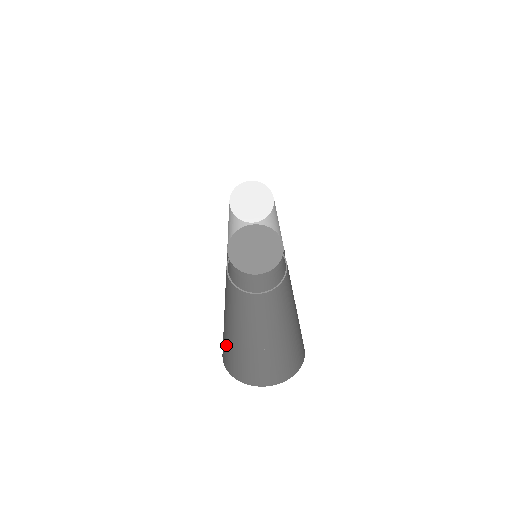
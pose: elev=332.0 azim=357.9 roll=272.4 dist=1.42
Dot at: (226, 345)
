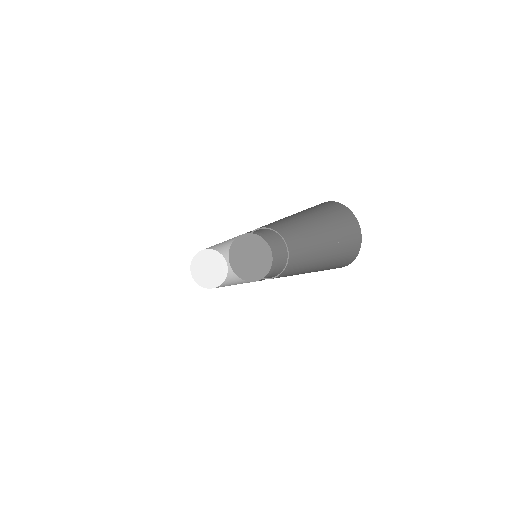
Dot at: occluded
